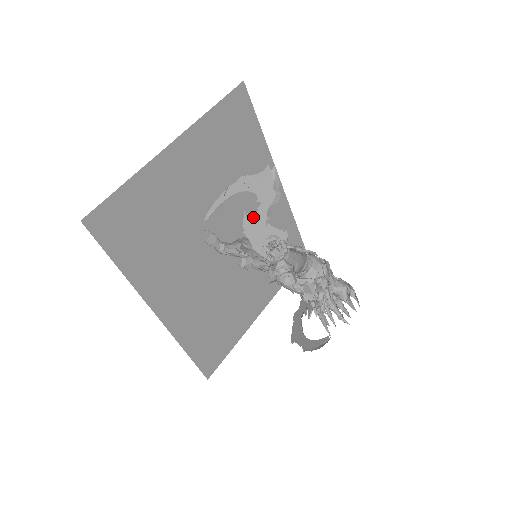
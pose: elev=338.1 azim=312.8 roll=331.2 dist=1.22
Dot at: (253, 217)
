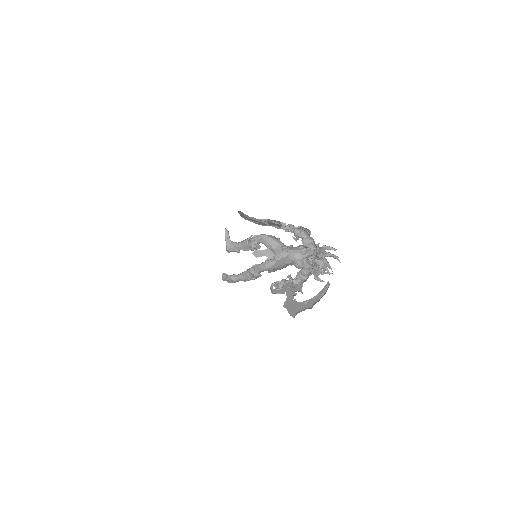
Dot at: occluded
